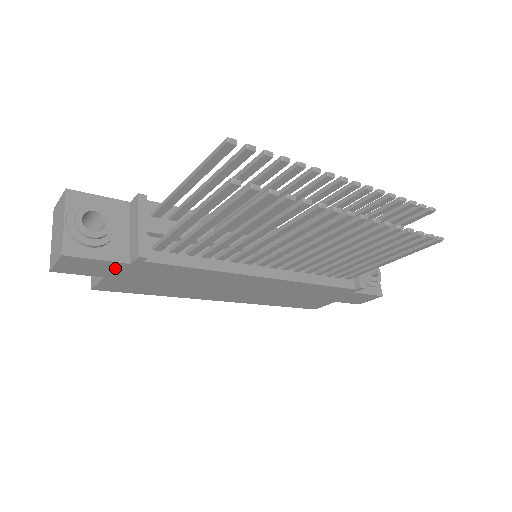
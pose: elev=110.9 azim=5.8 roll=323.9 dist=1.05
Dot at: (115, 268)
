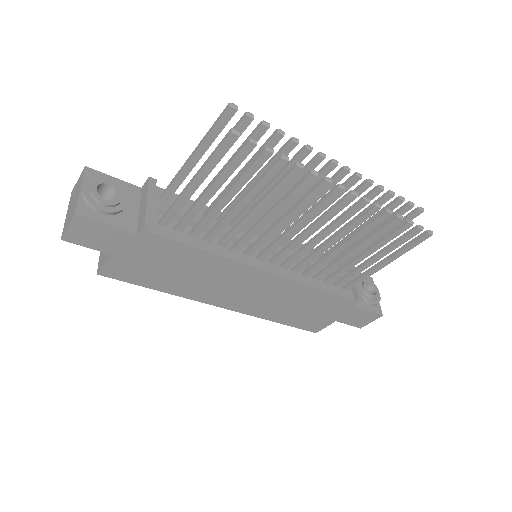
Dot at: (122, 240)
